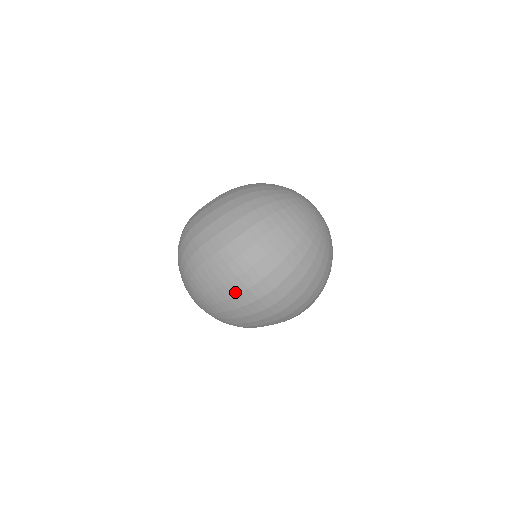
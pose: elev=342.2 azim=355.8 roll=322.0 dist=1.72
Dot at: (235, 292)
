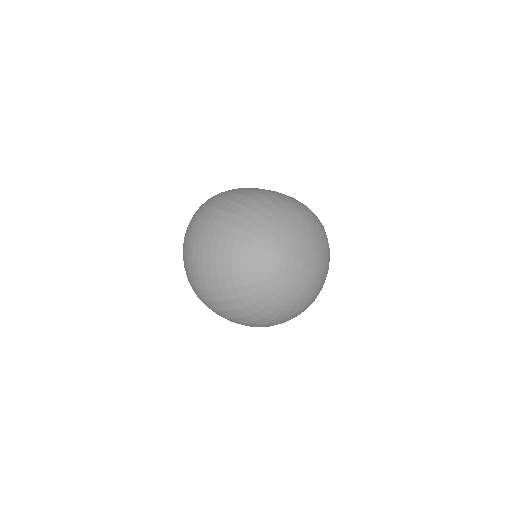
Dot at: (187, 277)
